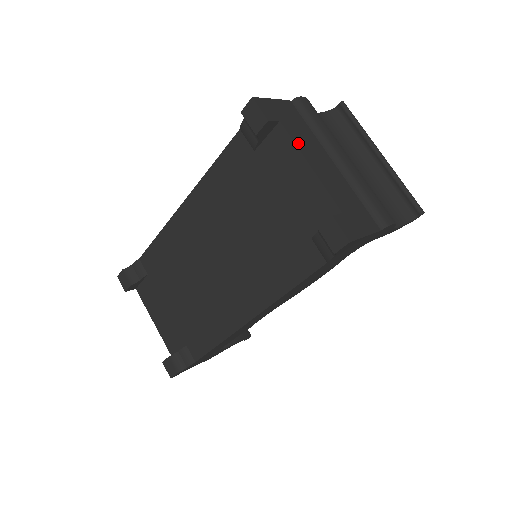
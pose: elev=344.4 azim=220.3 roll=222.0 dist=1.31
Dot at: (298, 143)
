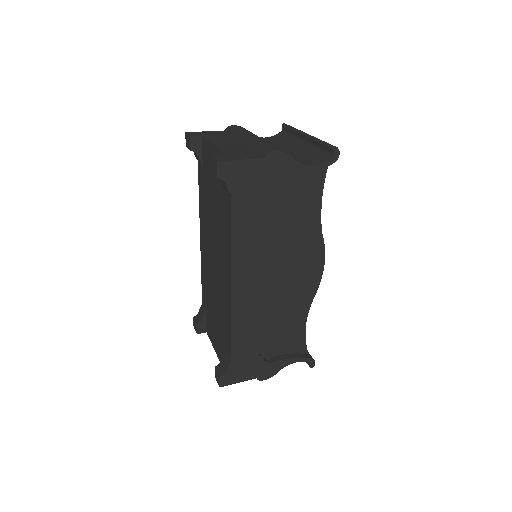
Dot at: (211, 140)
